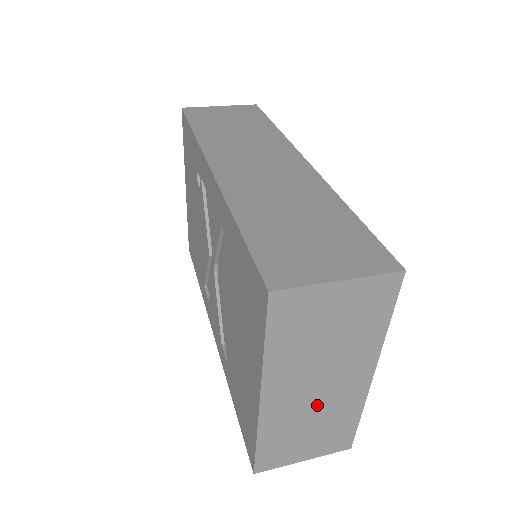
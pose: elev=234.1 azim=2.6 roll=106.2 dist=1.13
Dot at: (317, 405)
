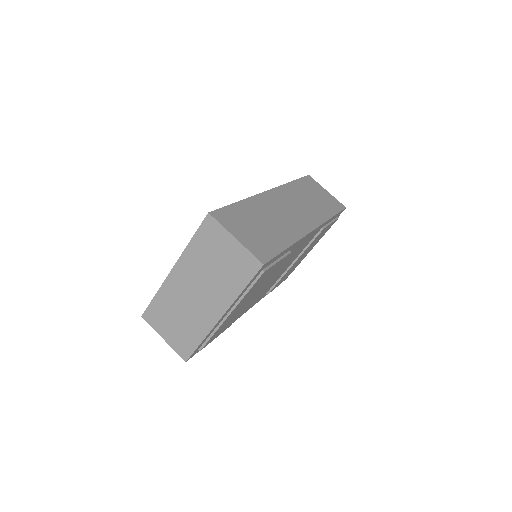
Dot at: (189, 305)
